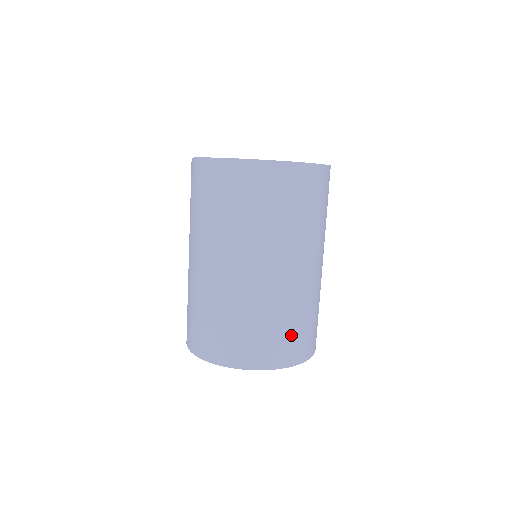
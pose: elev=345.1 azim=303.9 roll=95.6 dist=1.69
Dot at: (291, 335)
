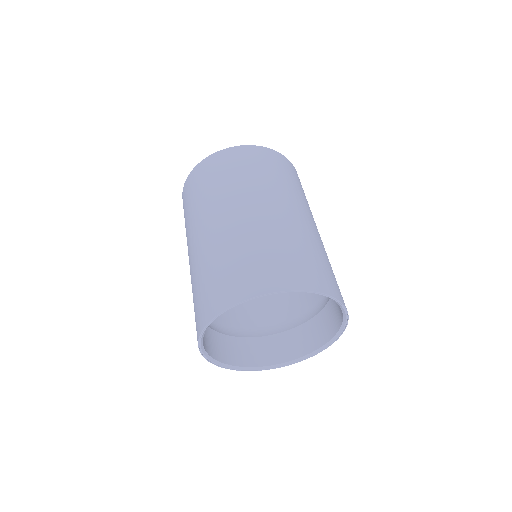
Dot at: (250, 265)
